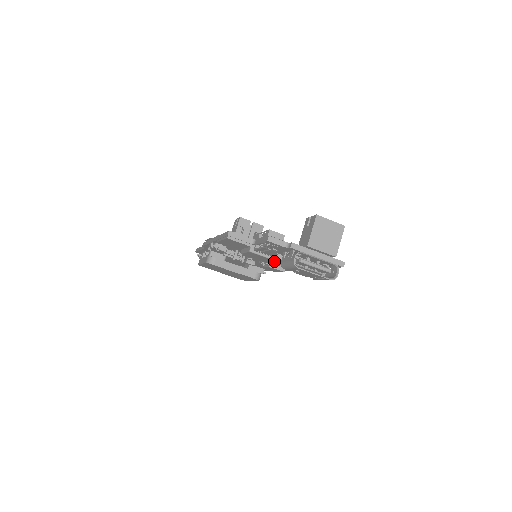
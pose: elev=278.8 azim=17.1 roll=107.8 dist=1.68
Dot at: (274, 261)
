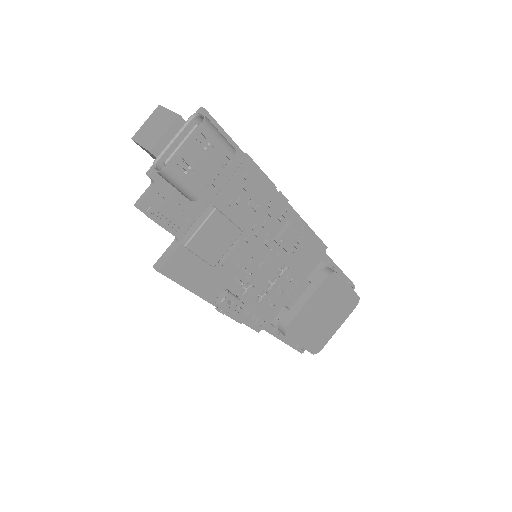
Dot at: (215, 218)
